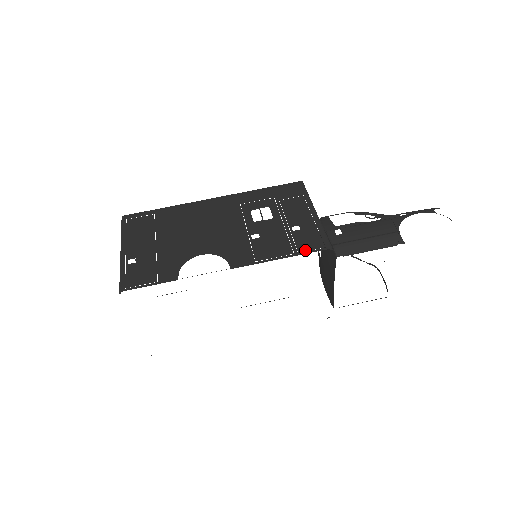
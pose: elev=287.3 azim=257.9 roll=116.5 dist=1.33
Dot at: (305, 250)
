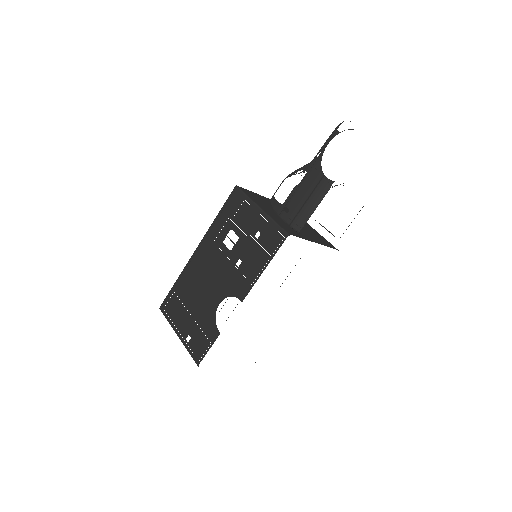
Dot at: (274, 251)
